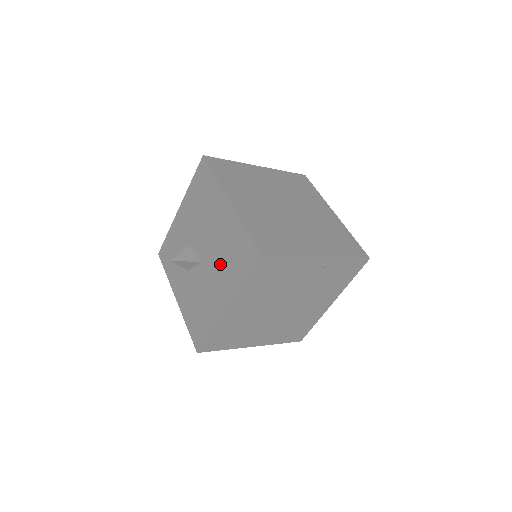
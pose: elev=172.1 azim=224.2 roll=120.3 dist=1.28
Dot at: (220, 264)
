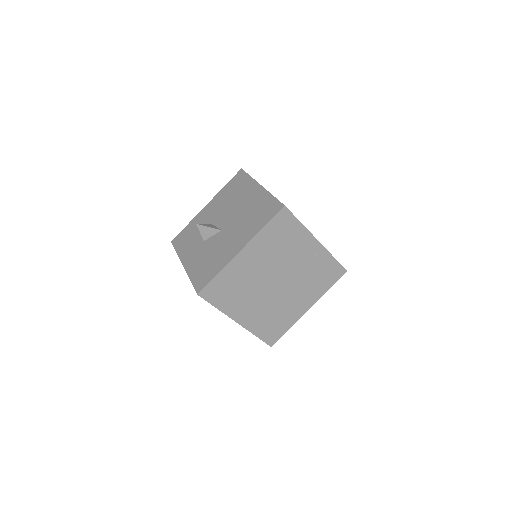
Dot at: (242, 225)
